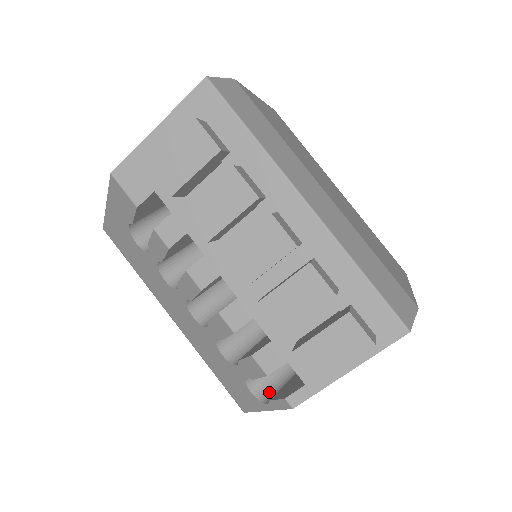
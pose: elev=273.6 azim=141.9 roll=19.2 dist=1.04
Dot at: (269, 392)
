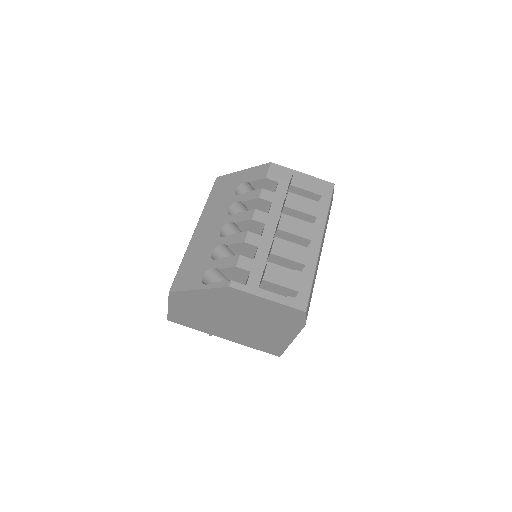
Dot at: occluded
